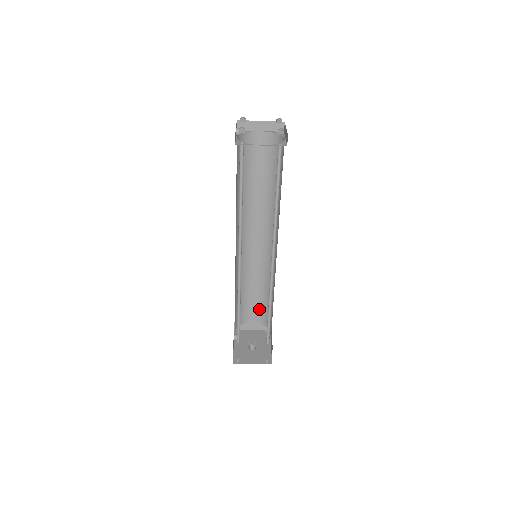
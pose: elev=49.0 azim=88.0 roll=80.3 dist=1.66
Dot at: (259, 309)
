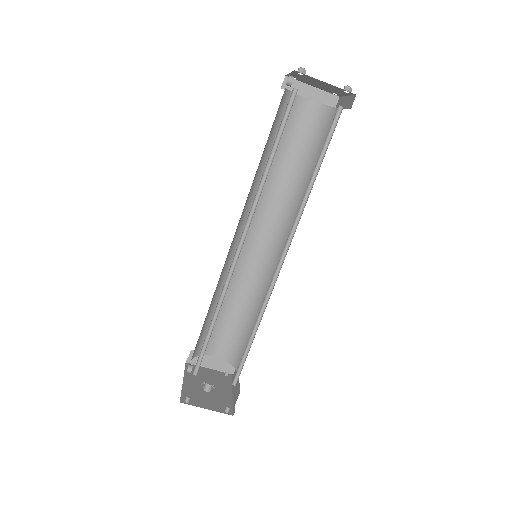
Dot at: (229, 339)
